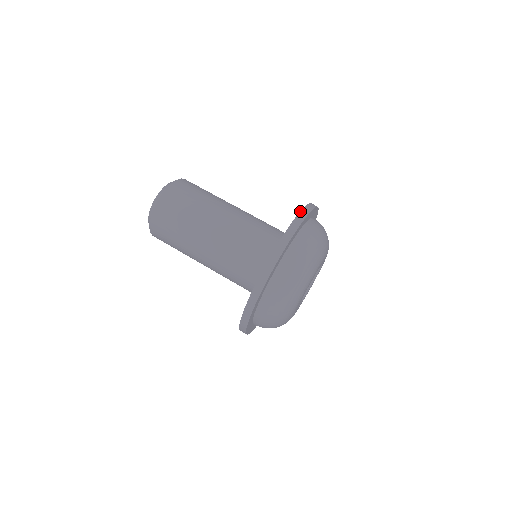
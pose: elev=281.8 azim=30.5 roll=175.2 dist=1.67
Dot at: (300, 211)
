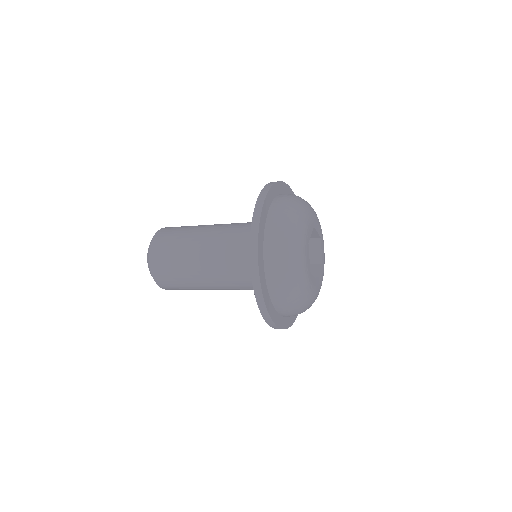
Dot at: occluded
